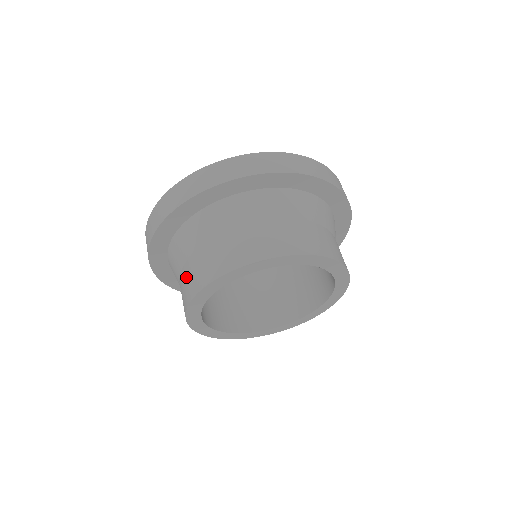
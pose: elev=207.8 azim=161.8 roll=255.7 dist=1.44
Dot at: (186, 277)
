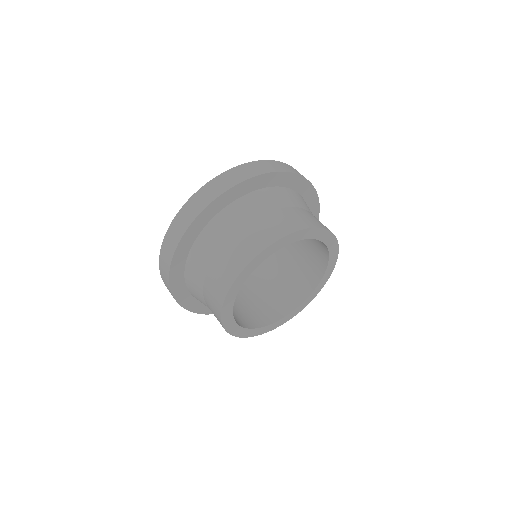
Dot at: (209, 304)
